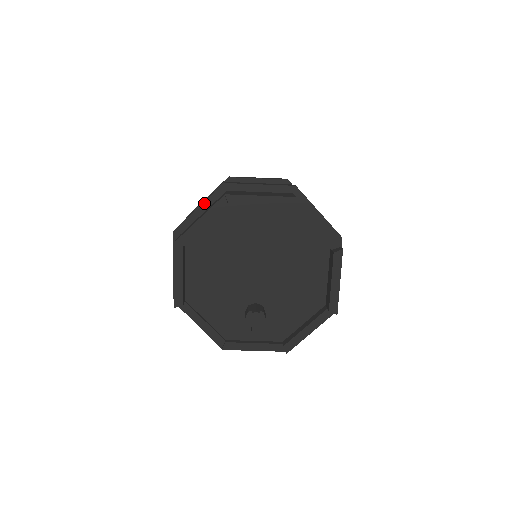
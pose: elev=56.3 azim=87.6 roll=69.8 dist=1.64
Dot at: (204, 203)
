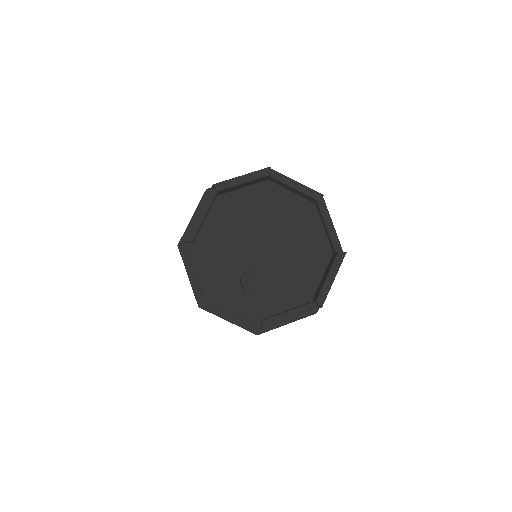
Dot at: occluded
